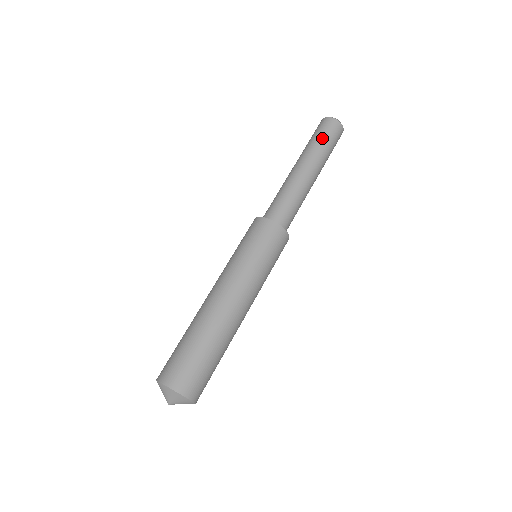
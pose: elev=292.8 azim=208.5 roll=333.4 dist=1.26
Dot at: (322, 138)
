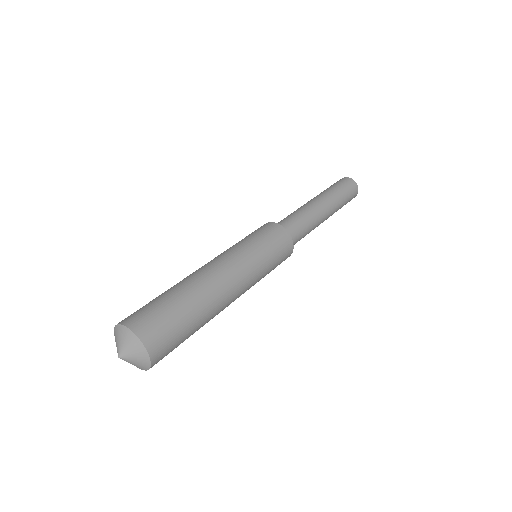
Dot at: occluded
